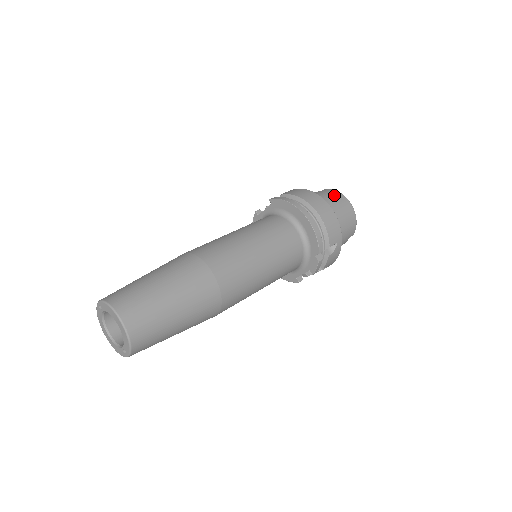
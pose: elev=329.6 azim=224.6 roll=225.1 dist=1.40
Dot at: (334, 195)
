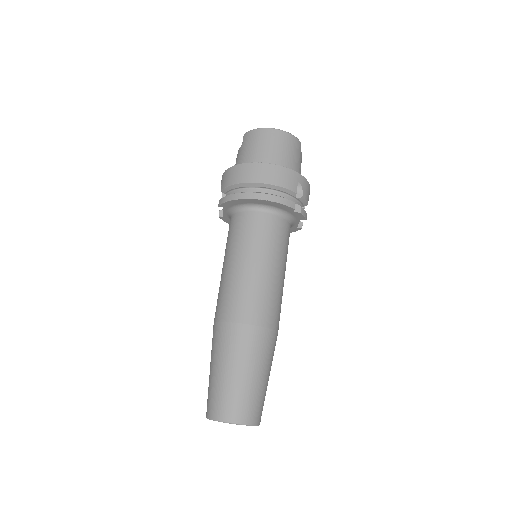
Dot at: (255, 139)
